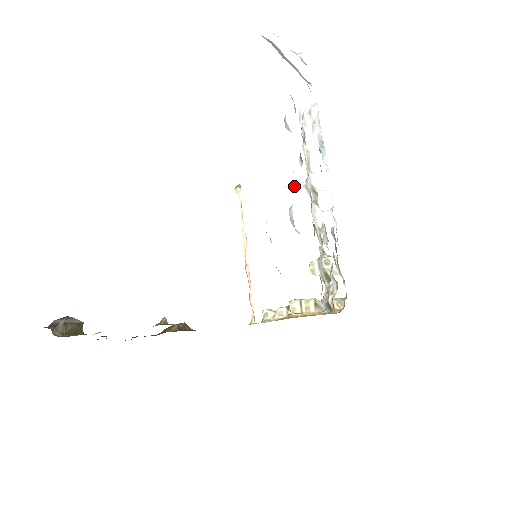
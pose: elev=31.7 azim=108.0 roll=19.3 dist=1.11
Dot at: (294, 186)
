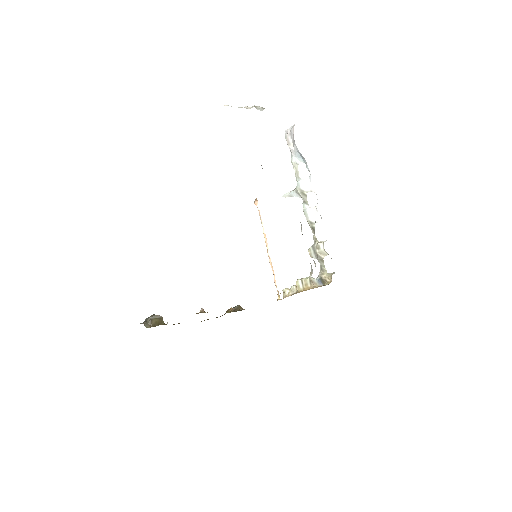
Dot at: (290, 193)
